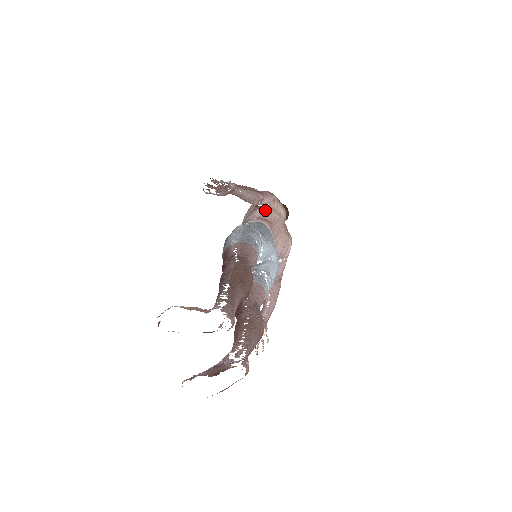
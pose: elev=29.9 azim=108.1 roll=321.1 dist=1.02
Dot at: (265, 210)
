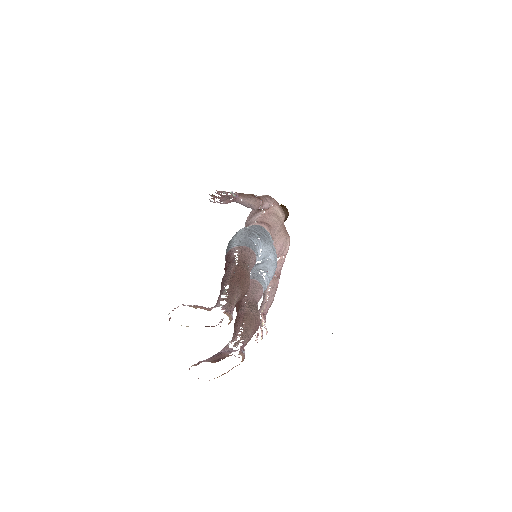
Dot at: (265, 214)
